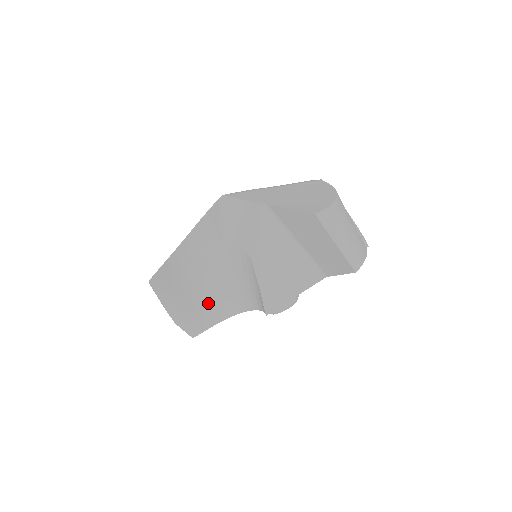
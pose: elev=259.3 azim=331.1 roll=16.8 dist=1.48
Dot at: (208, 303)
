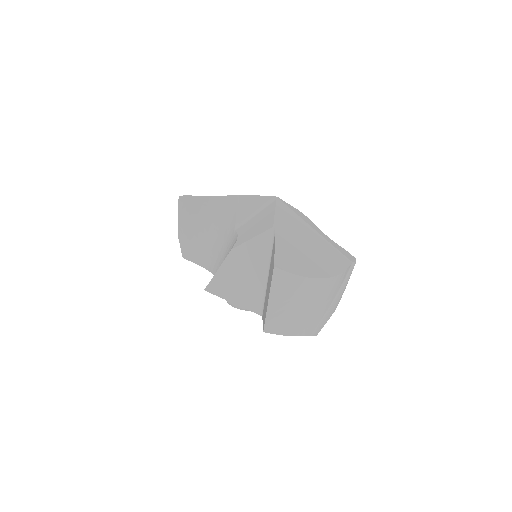
Dot at: (206, 248)
